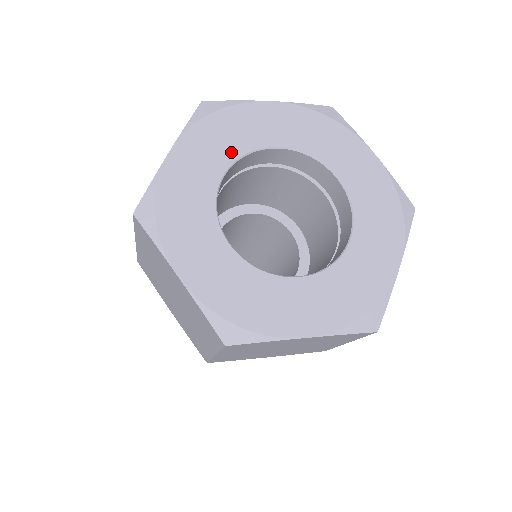
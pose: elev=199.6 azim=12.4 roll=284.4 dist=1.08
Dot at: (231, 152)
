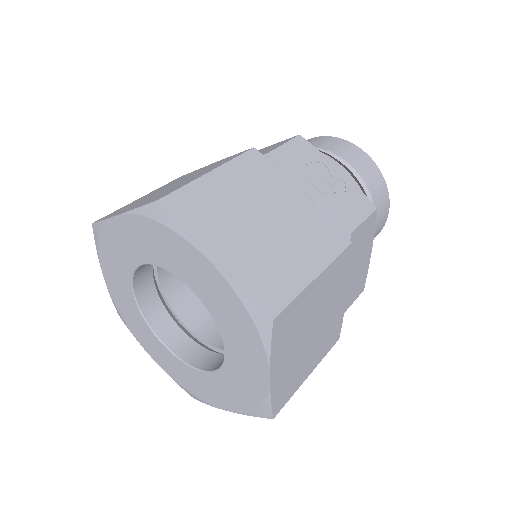
Dot at: (157, 258)
